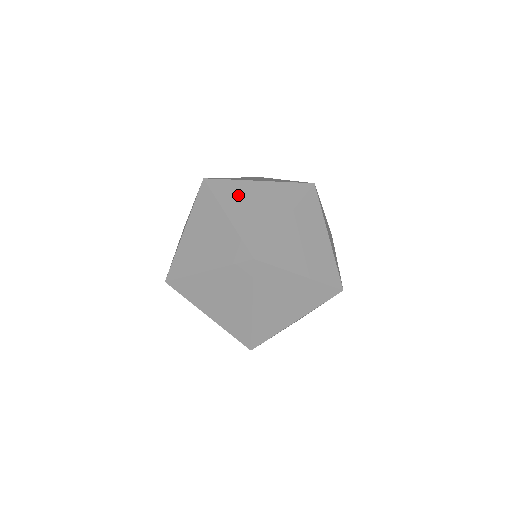
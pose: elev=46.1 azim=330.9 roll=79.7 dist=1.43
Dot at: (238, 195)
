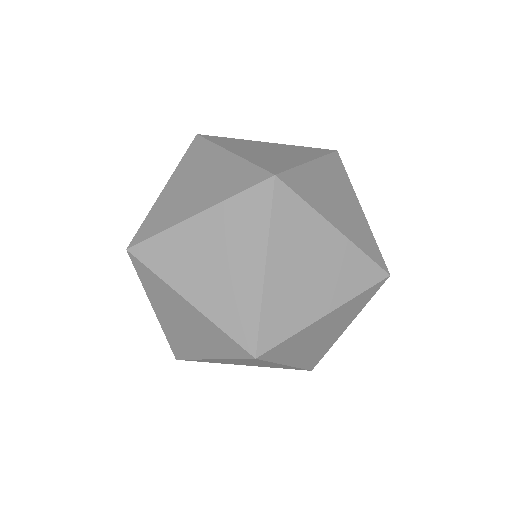
Dot at: (196, 165)
